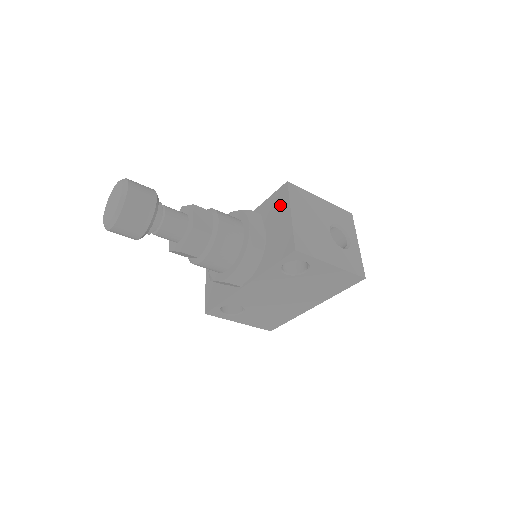
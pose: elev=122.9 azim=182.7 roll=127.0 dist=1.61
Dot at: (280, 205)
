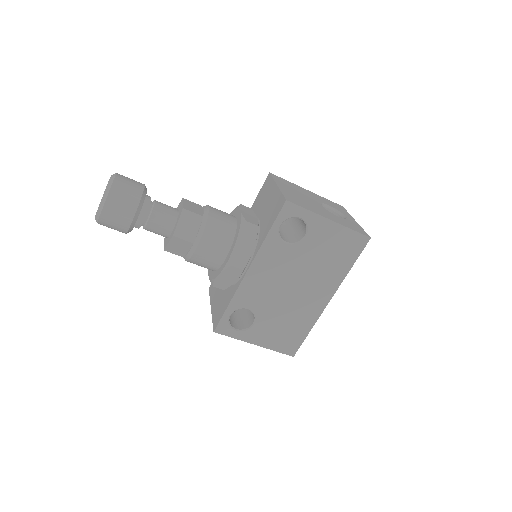
Dot at: (267, 190)
